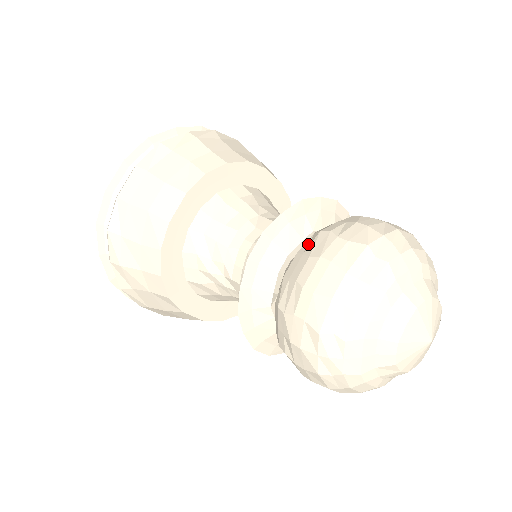
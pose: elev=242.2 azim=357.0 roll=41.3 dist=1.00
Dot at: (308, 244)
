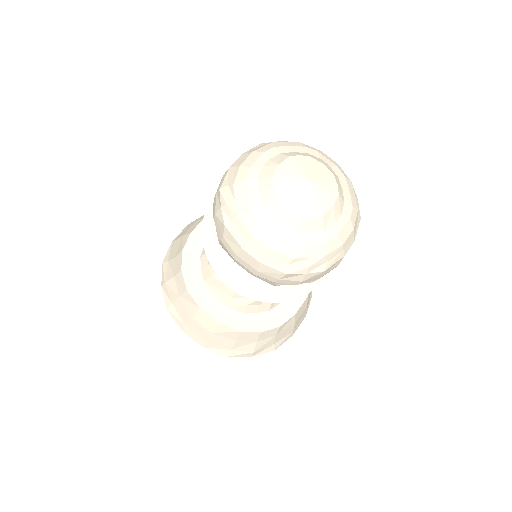
Dot at: occluded
